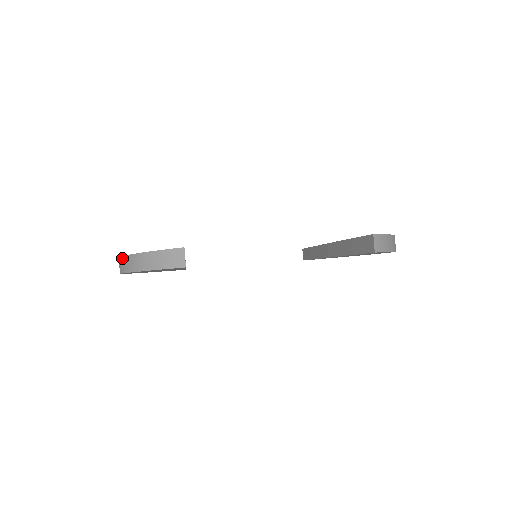
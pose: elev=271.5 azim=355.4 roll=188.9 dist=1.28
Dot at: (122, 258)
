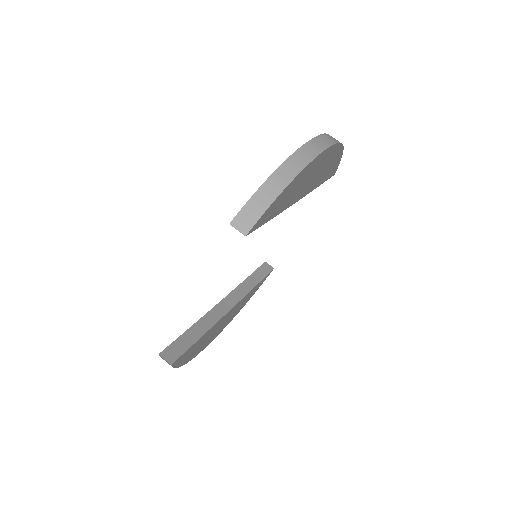
Dot at: occluded
